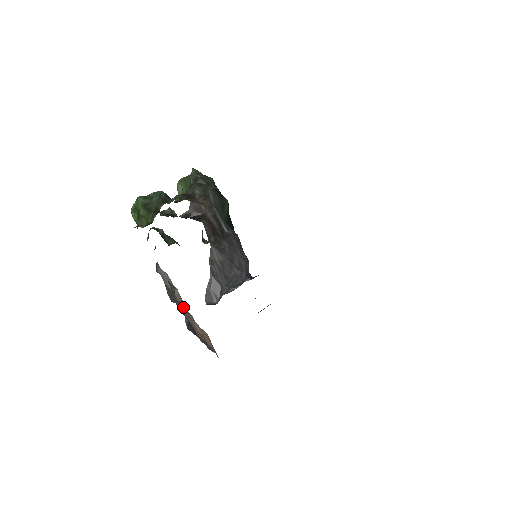
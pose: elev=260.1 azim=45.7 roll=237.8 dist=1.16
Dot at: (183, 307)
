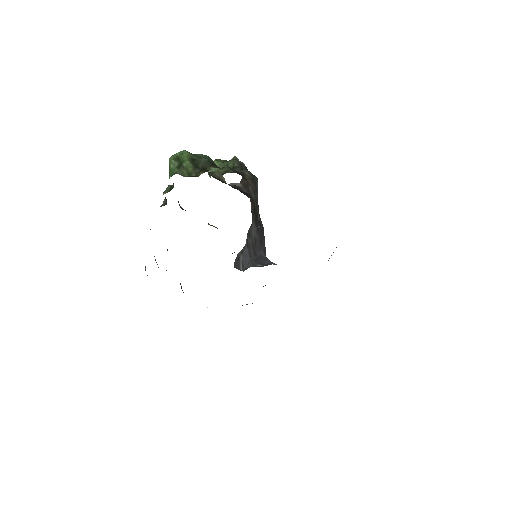
Dot at: occluded
